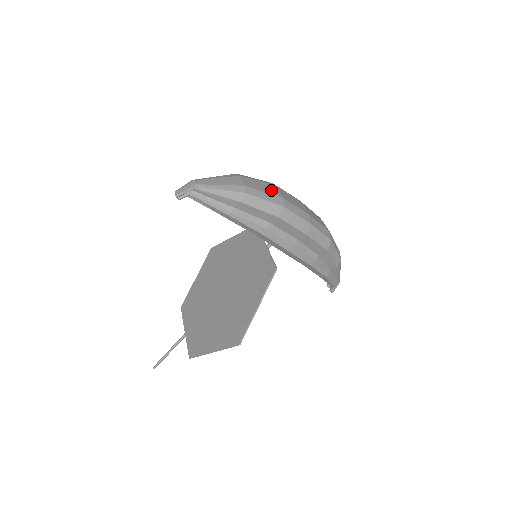
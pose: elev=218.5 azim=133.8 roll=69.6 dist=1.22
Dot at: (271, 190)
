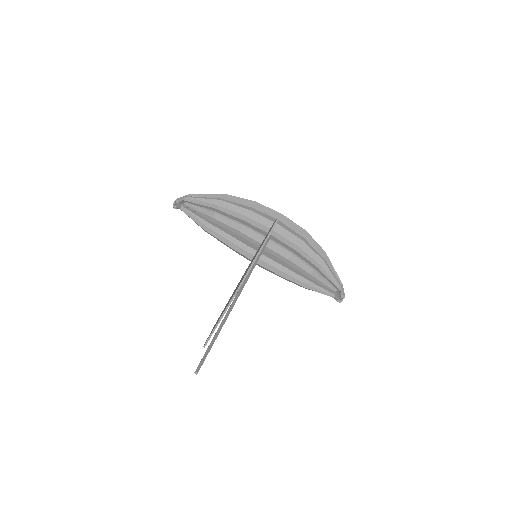
Dot at: occluded
